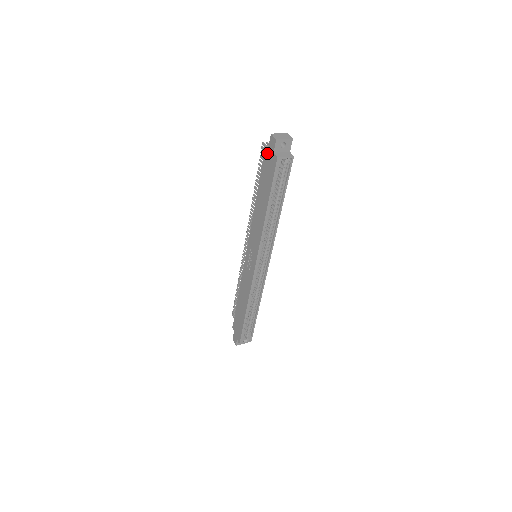
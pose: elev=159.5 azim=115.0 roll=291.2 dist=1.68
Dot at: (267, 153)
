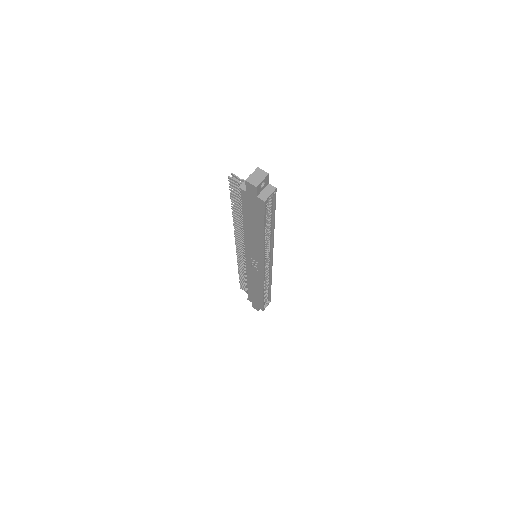
Dot at: (246, 194)
